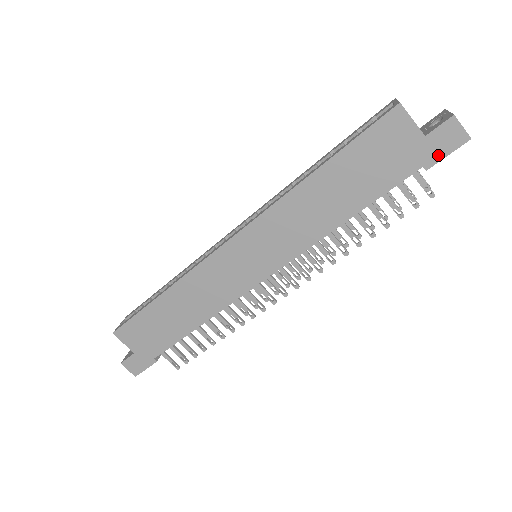
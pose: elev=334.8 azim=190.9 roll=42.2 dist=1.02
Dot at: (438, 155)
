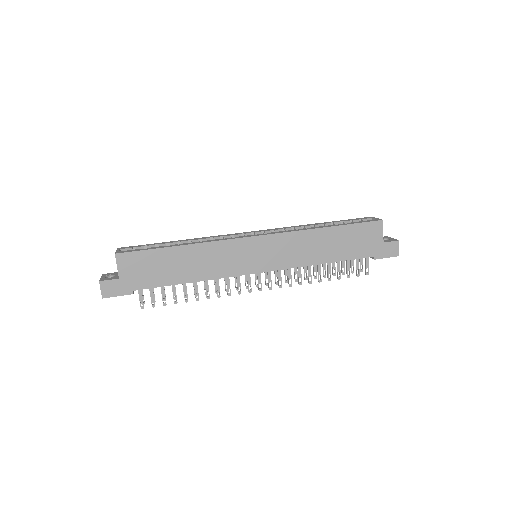
Dot at: (383, 255)
